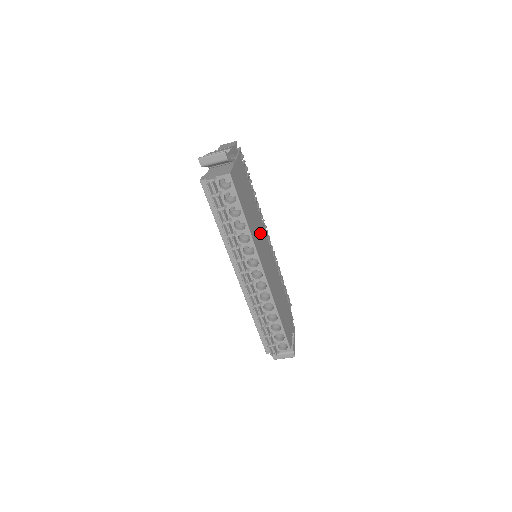
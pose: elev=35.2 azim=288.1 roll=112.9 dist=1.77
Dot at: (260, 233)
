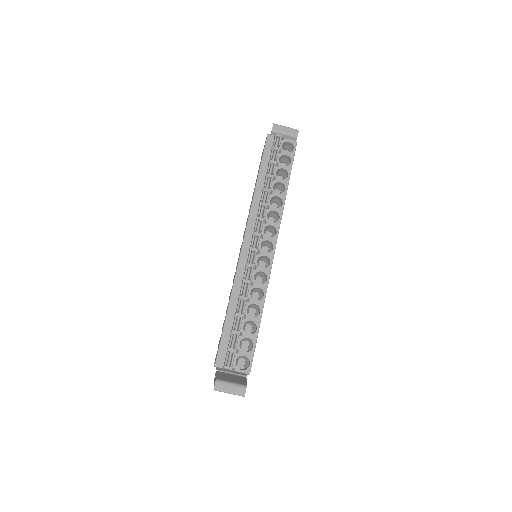
Dot at: occluded
